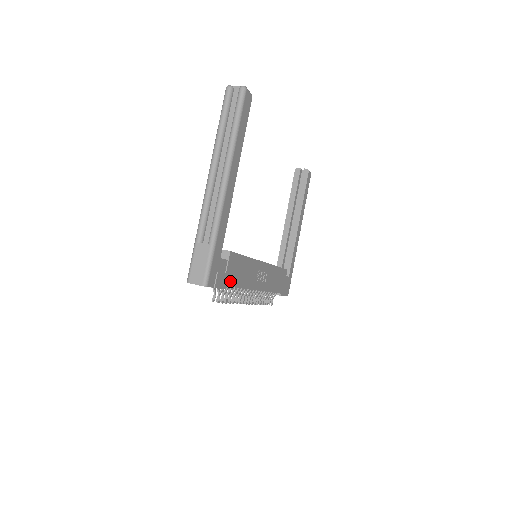
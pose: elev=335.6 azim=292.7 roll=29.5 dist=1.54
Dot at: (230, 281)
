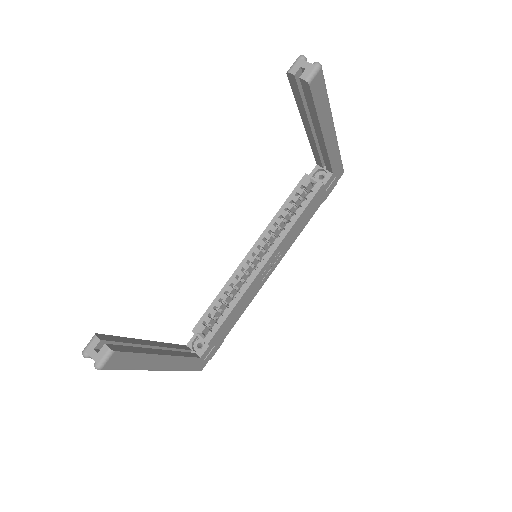
Dot at: (225, 335)
